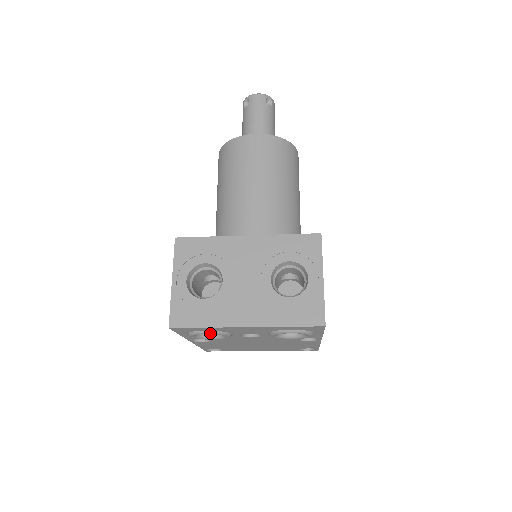
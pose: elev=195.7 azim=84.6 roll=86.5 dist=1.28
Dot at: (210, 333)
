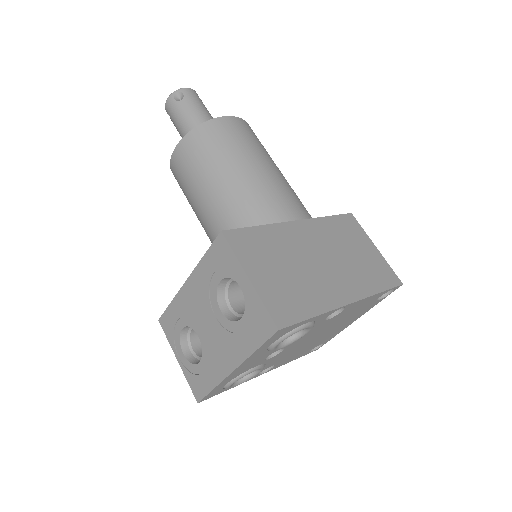
Dot at: (232, 383)
